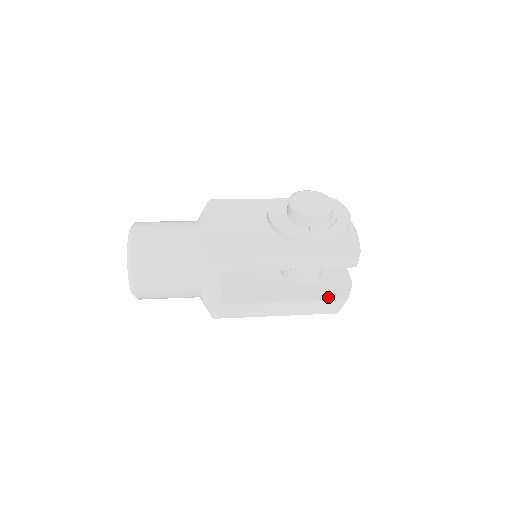
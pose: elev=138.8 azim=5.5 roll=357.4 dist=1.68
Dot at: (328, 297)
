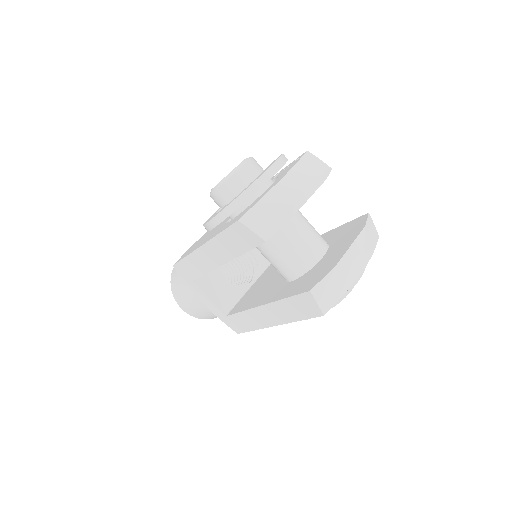
Dot at: (295, 292)
